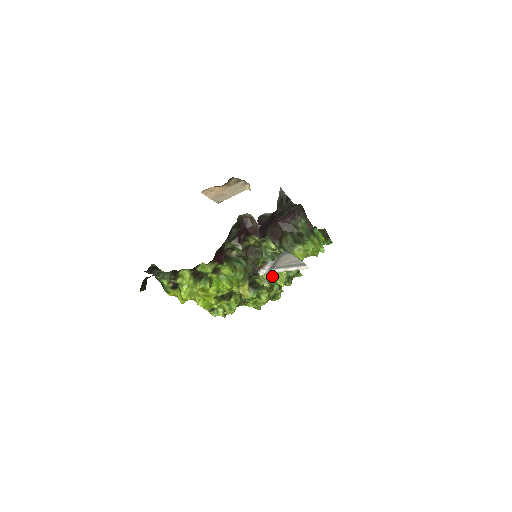
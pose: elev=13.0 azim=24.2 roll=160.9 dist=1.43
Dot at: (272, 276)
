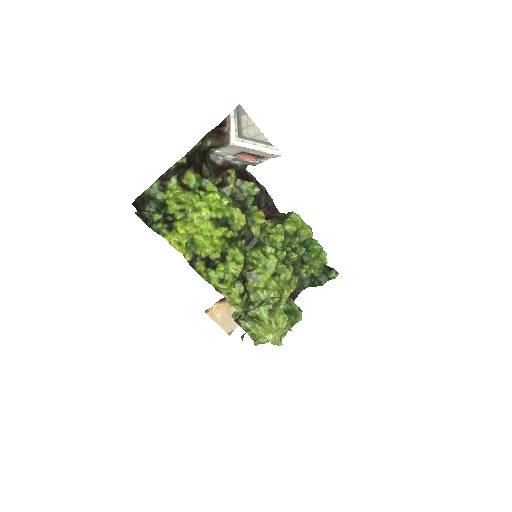
Dot at: (270, 235)
